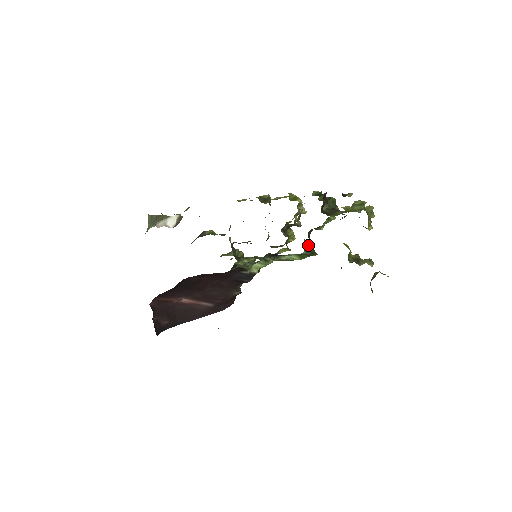
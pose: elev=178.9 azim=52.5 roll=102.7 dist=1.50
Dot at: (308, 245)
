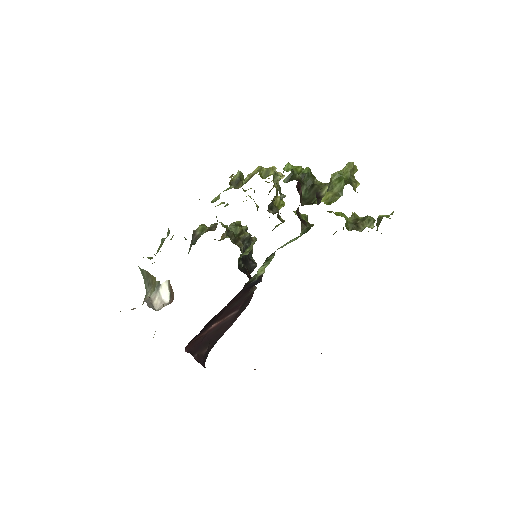
Dot at: (301, 226)
